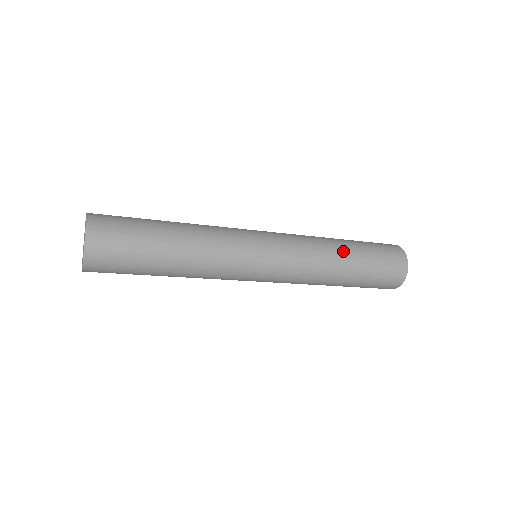
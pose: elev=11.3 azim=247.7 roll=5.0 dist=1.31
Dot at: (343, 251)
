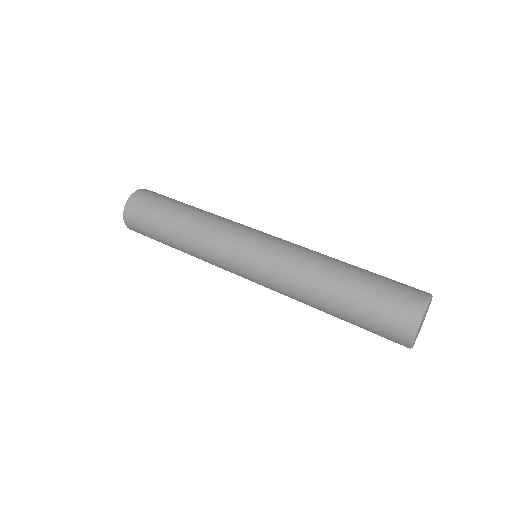
Dot at: (330, 278)
